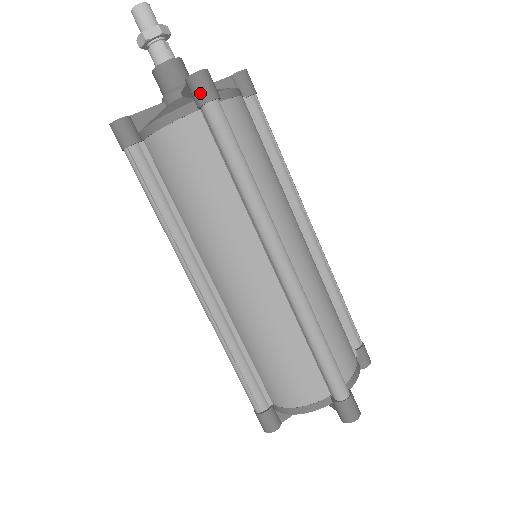
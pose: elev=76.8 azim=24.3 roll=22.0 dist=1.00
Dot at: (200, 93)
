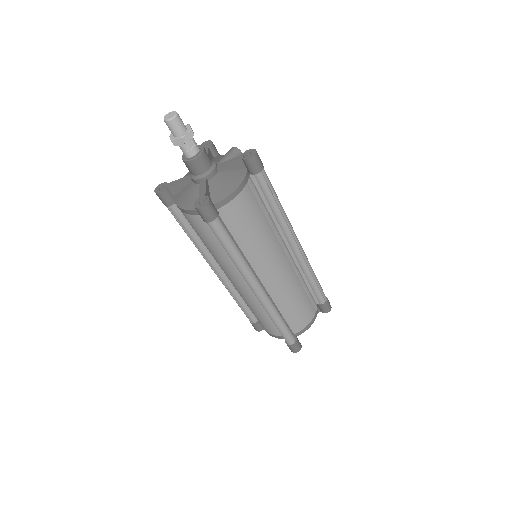
Dot at: (202, 217)
